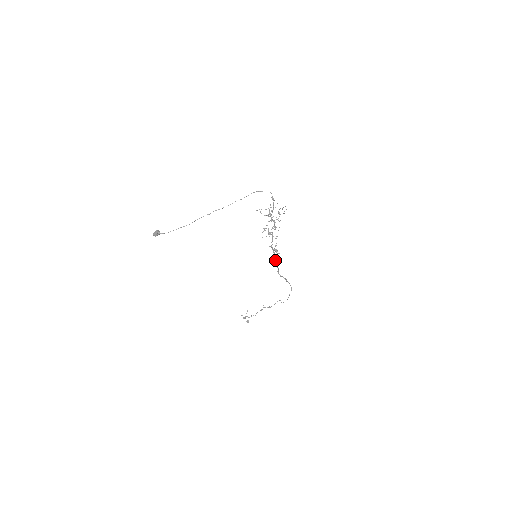
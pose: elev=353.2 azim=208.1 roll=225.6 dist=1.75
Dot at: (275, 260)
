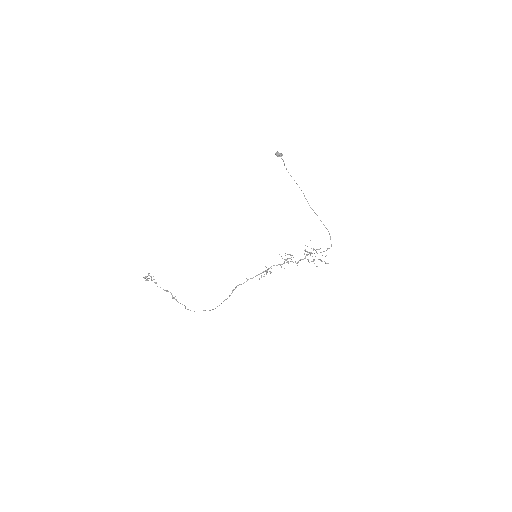
Dot at: (255, 276)
